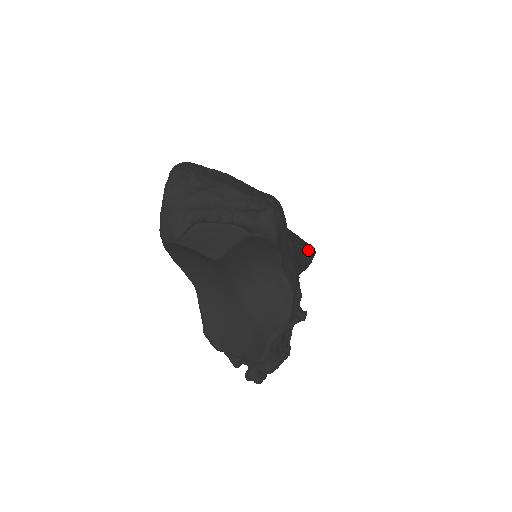
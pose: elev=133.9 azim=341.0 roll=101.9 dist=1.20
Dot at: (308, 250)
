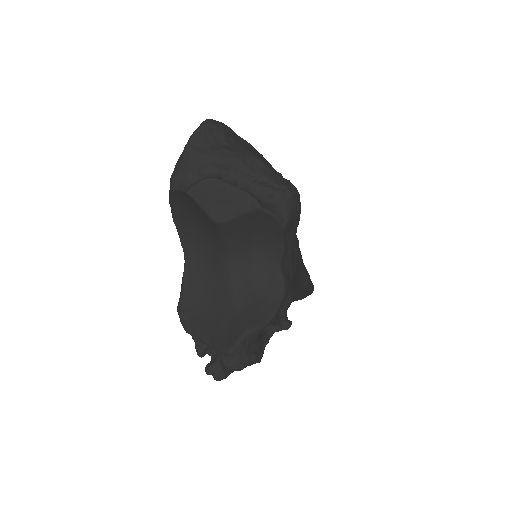
Dot at: (309, 275)
